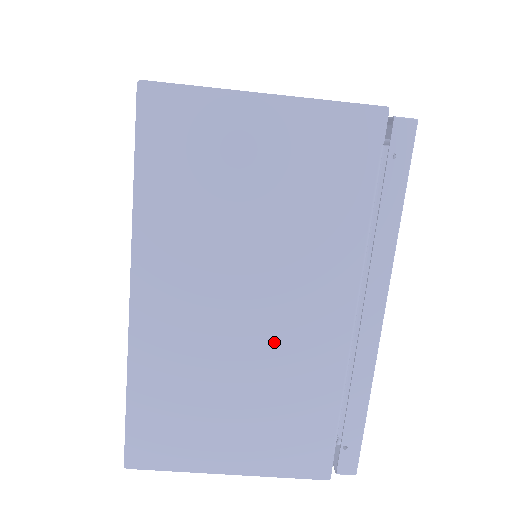
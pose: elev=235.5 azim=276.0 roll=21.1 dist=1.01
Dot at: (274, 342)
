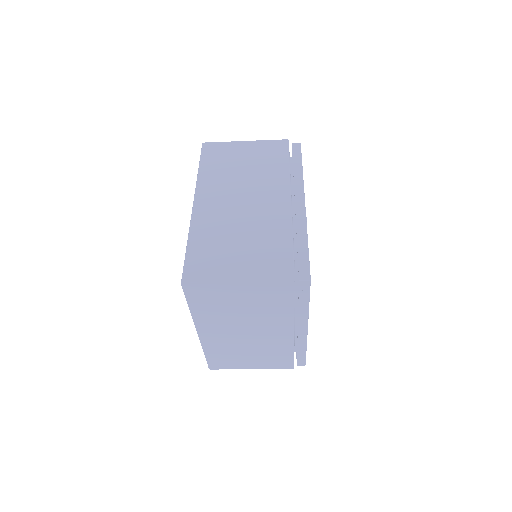
Dot at: (261, 340)
